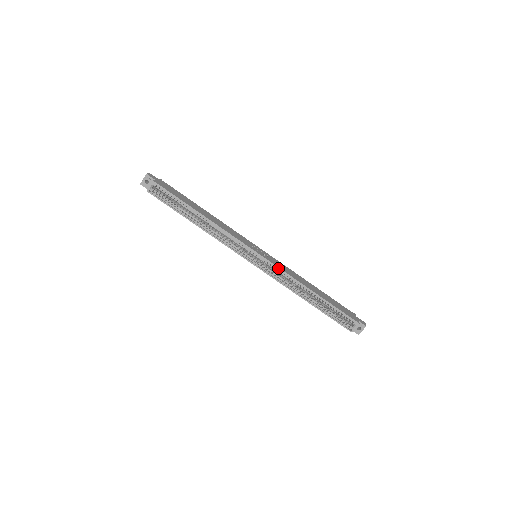
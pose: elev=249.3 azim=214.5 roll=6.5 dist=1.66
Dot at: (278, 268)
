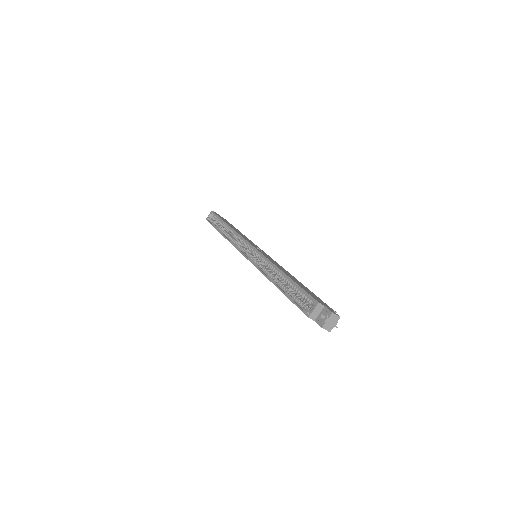
Dot at: (261, 254)
